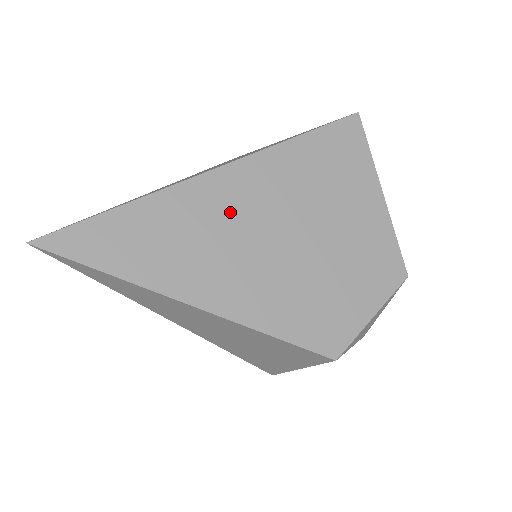
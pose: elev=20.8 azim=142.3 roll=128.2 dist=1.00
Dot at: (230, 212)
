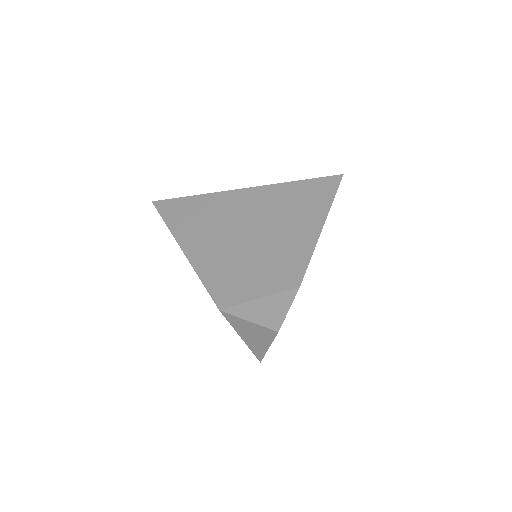
Dot at: (227, 212)
